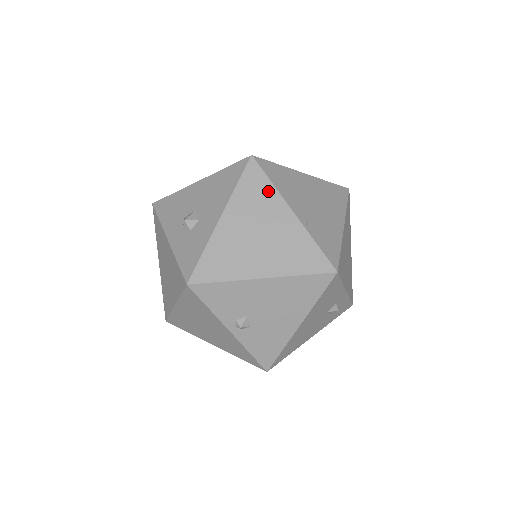
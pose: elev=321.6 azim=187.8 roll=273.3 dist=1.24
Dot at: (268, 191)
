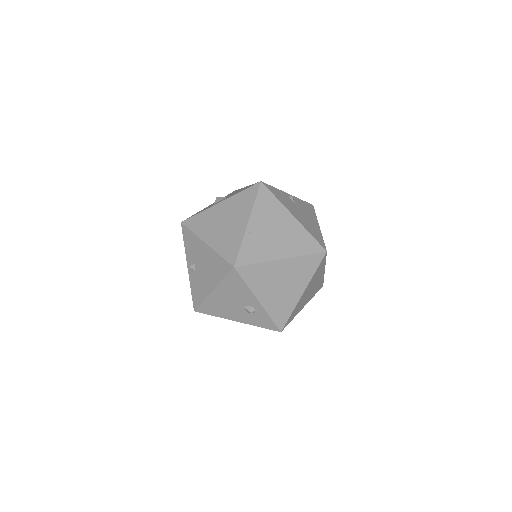
Dot at: (249, 204)
